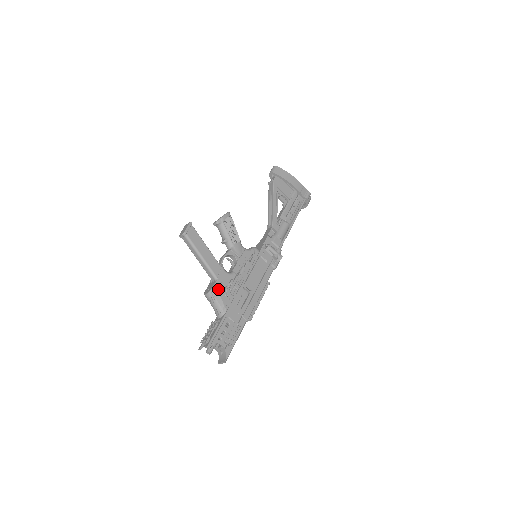
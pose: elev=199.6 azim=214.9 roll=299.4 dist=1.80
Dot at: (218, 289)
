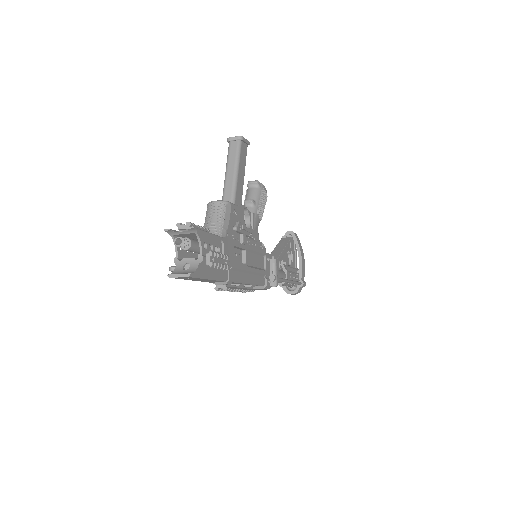
Dot at: (233, 211)
